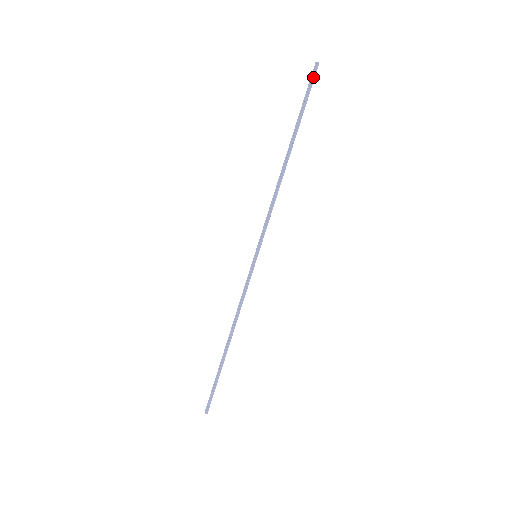
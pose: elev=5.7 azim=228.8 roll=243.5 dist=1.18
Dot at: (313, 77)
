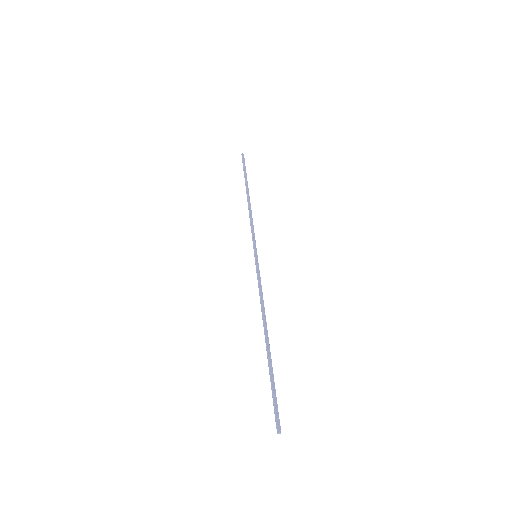
Dot at: (244, 159)
